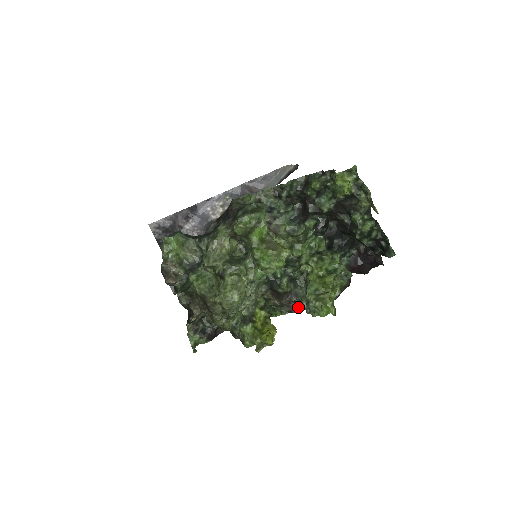
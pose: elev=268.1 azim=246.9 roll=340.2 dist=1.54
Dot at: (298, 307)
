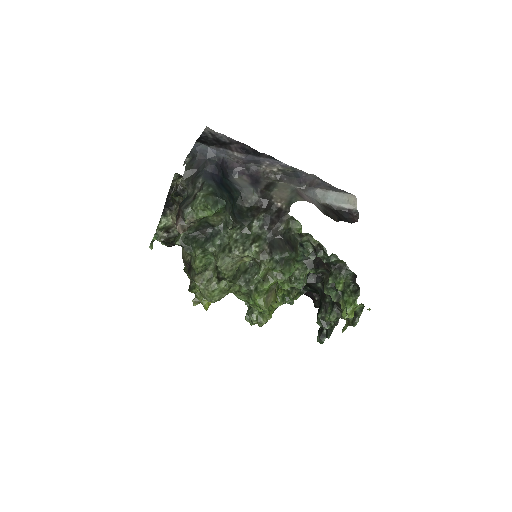
Dot at: occluded
